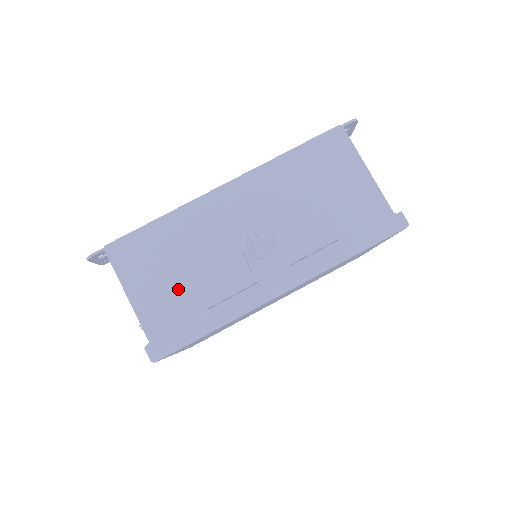
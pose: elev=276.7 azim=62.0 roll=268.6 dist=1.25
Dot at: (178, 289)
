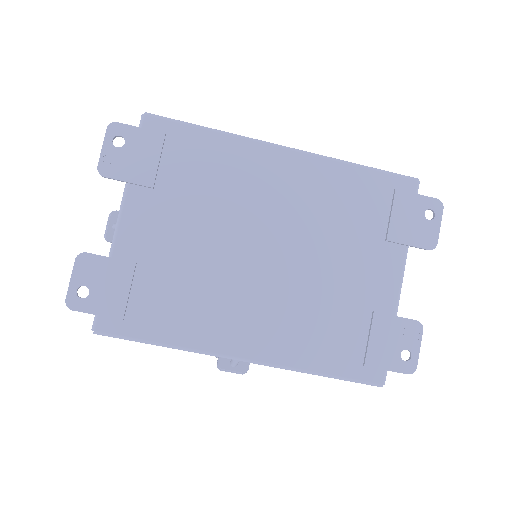
Dot at: occluded
